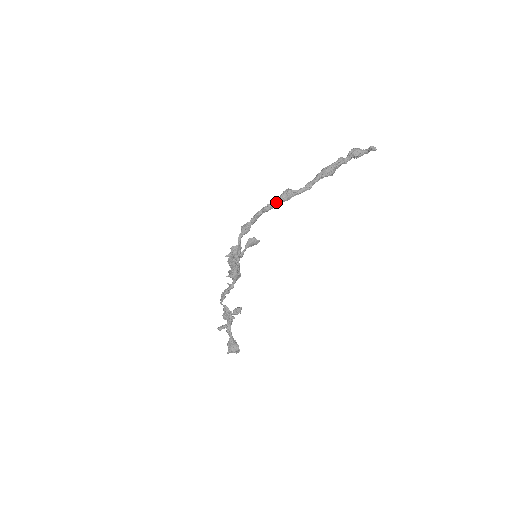
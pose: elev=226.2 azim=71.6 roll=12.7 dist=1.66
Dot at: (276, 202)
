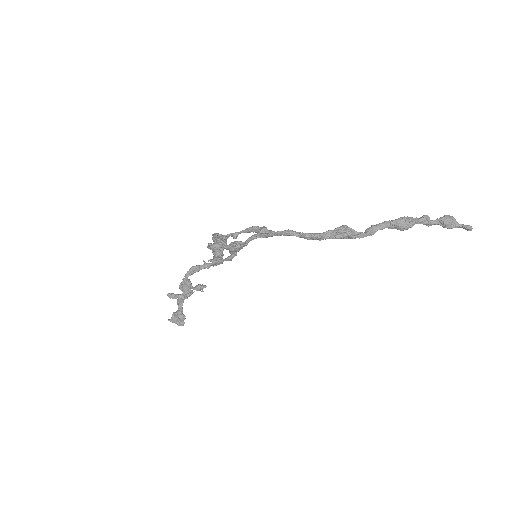
Dot at: (324, 236)
